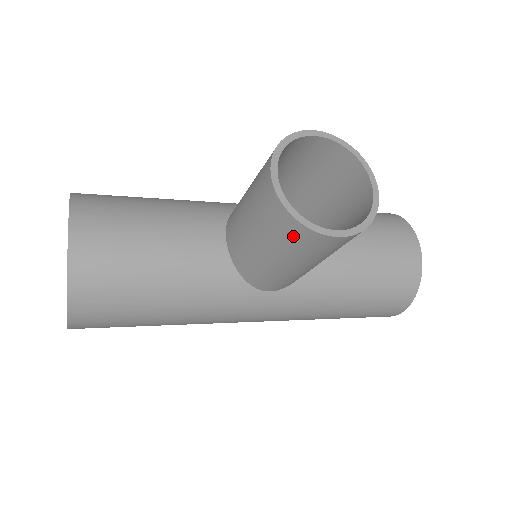
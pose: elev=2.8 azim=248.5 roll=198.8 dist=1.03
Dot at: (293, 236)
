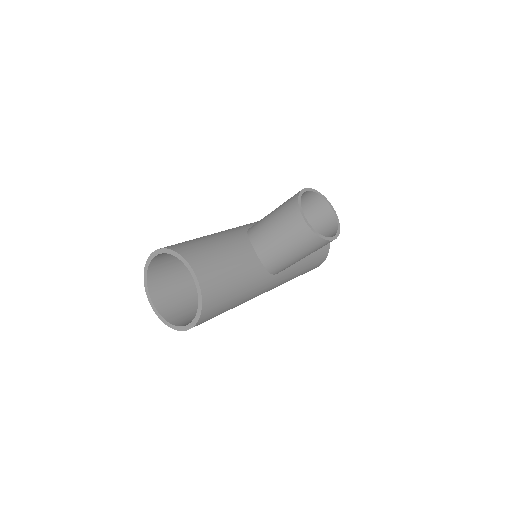
Dot at: (314, 244)
